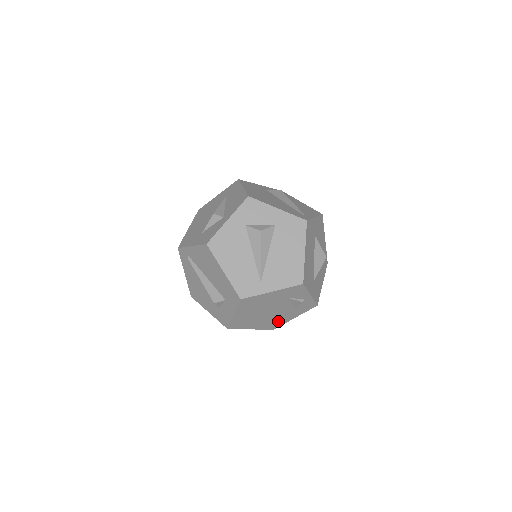
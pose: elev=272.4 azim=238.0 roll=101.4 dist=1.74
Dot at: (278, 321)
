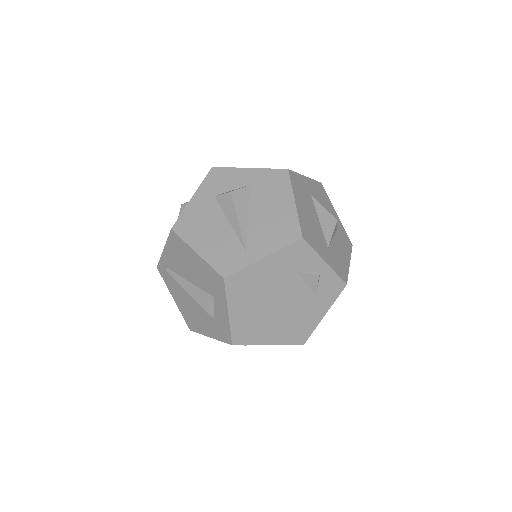
Dot at: (303, 324)
